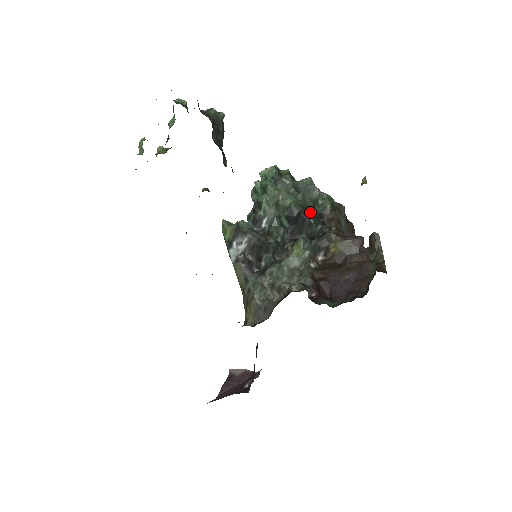
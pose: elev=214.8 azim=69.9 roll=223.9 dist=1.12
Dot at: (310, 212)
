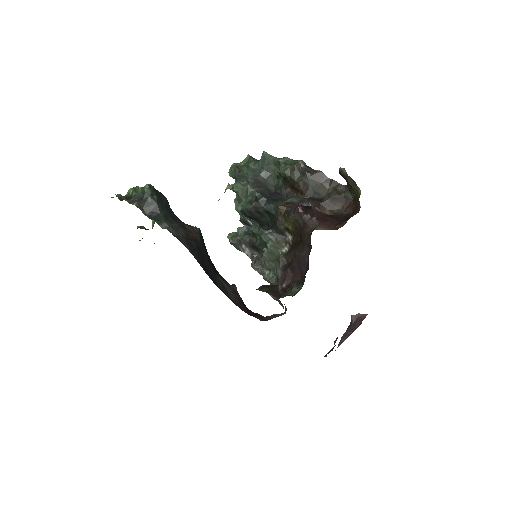
Dot at: (259, 203)
